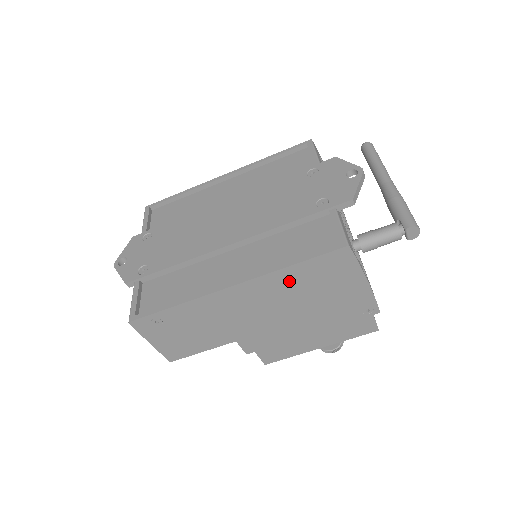
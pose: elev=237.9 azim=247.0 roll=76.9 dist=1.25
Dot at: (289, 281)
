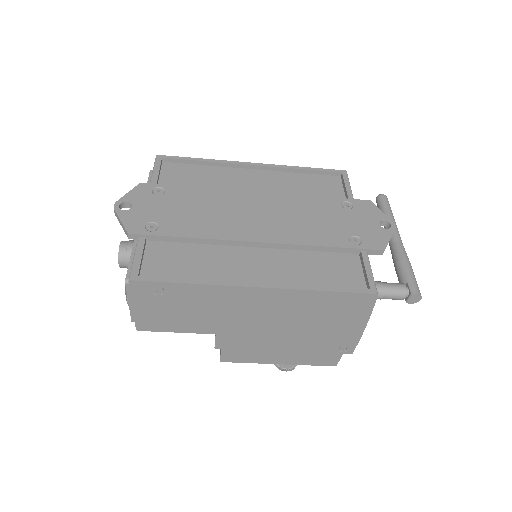
Dot at: (307, 302)
